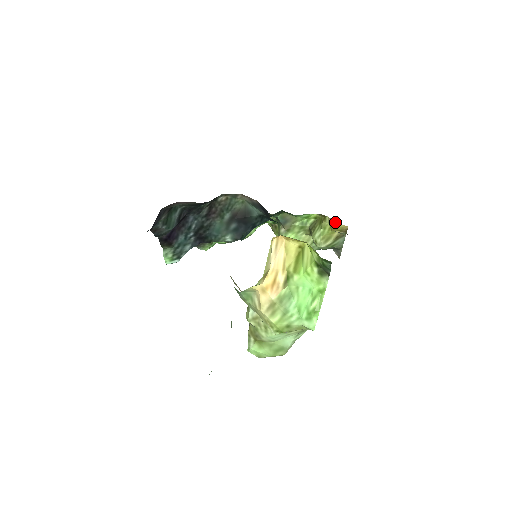
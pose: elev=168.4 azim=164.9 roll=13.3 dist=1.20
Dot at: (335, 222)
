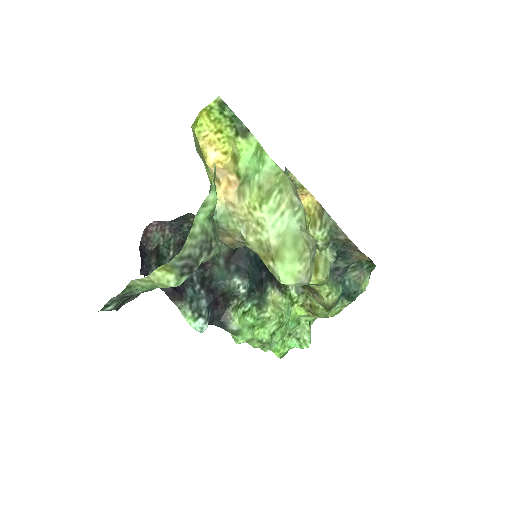
Dot at: (303, 203)
